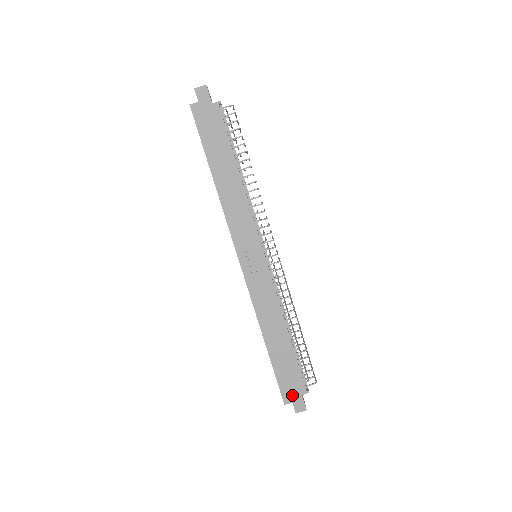
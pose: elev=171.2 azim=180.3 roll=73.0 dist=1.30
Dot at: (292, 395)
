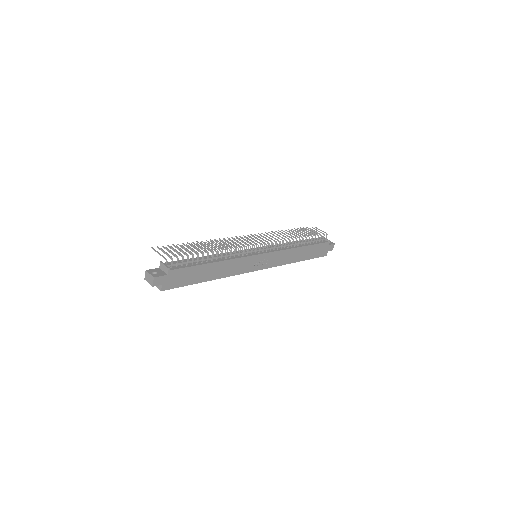
Dot at: (325, 251)
